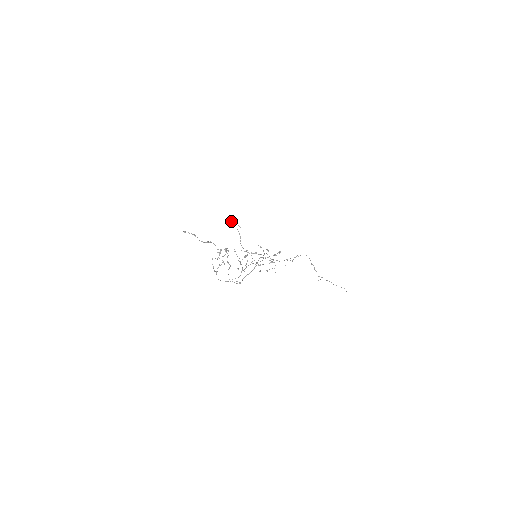
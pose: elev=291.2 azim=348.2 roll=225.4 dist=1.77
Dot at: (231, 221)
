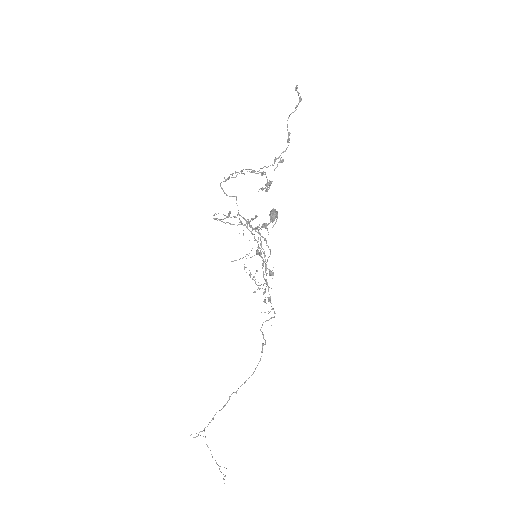
Dot at: (273, 212)
